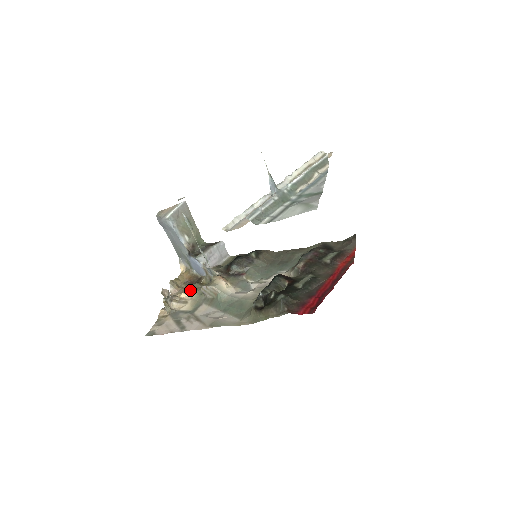
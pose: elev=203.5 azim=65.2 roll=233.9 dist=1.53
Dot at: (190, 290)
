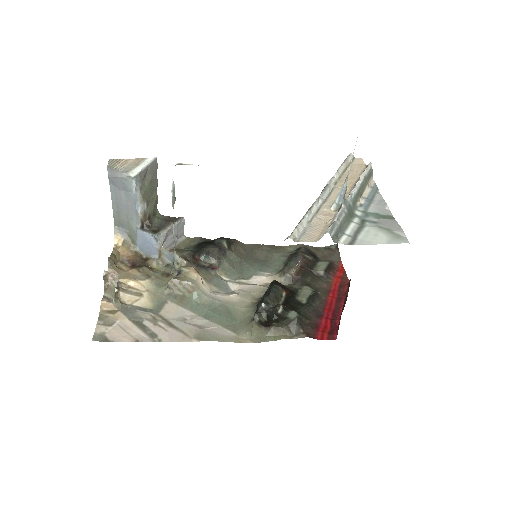
Dot at: (140, 276)
